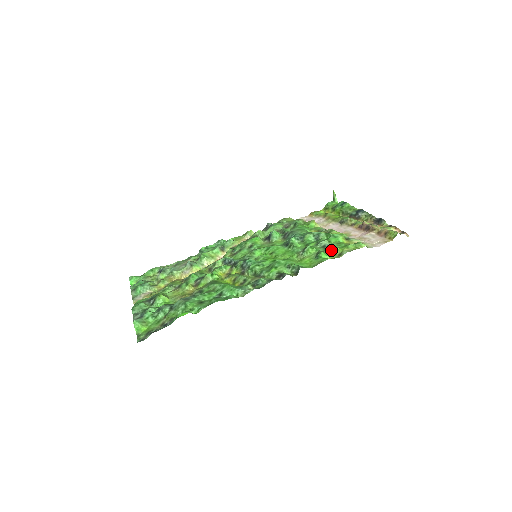
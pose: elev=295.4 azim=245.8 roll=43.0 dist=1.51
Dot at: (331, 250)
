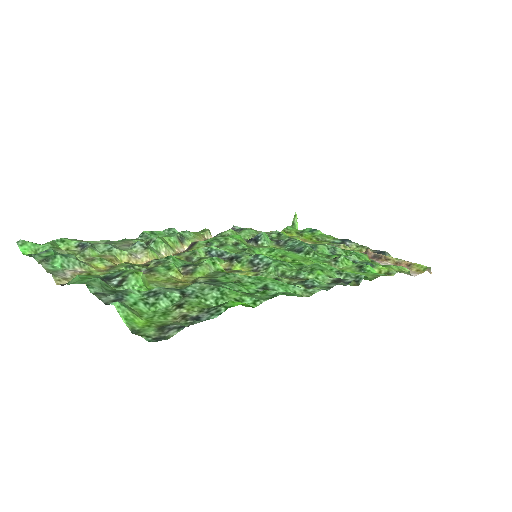
Dot at: occluded
